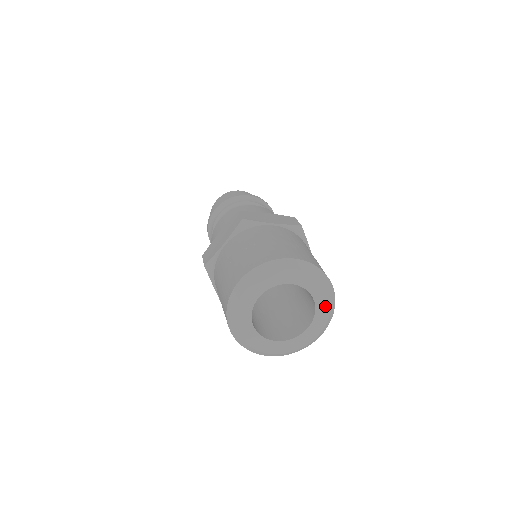
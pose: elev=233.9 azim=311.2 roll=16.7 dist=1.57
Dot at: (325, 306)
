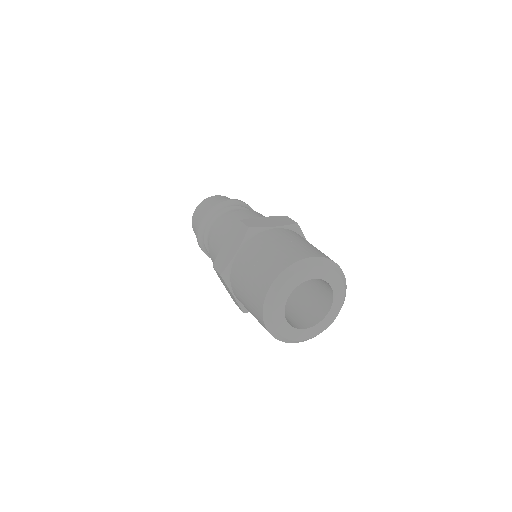
Dot at: (328, 323)
